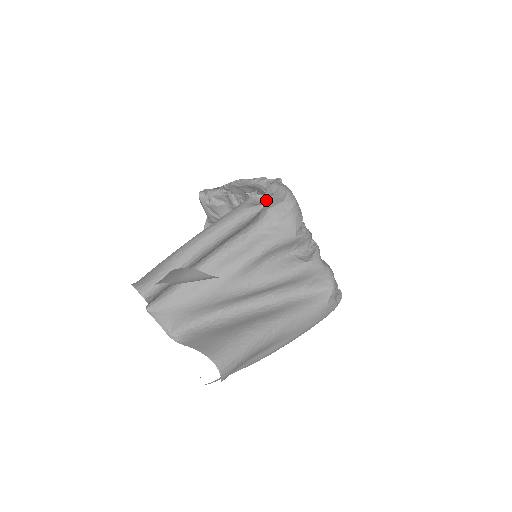
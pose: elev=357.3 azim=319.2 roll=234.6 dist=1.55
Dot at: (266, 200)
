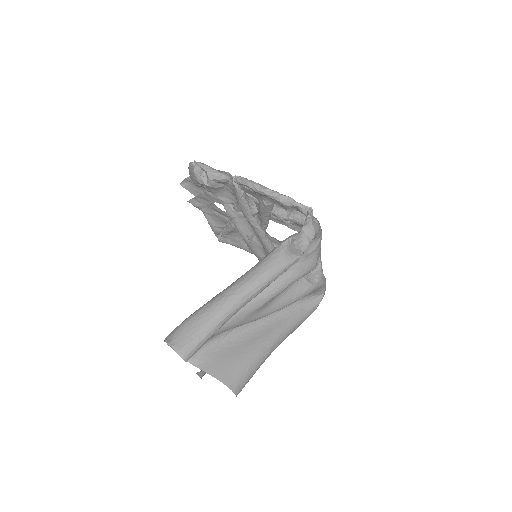
Dot at: (303, 246)
